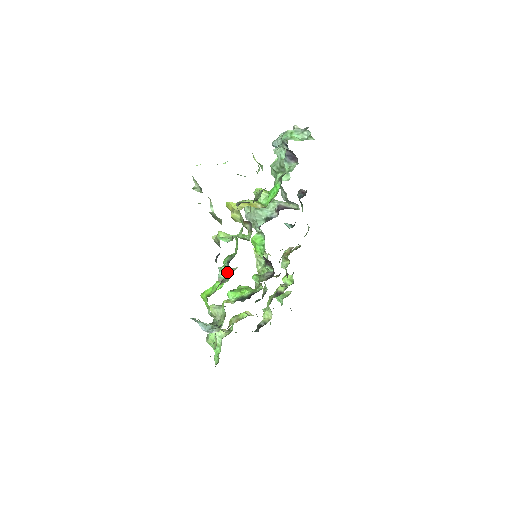
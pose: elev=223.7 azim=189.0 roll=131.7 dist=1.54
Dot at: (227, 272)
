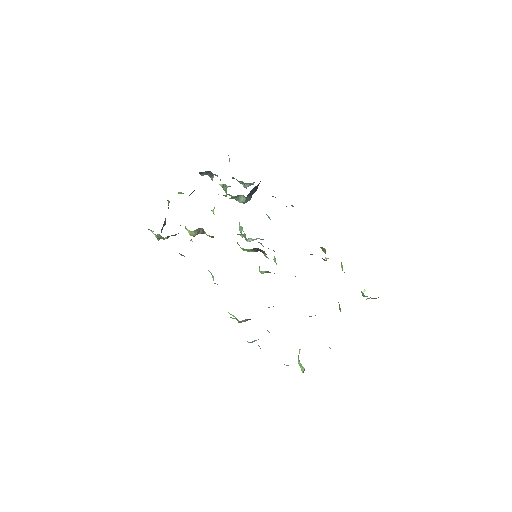
Dot at: (211, 273)
